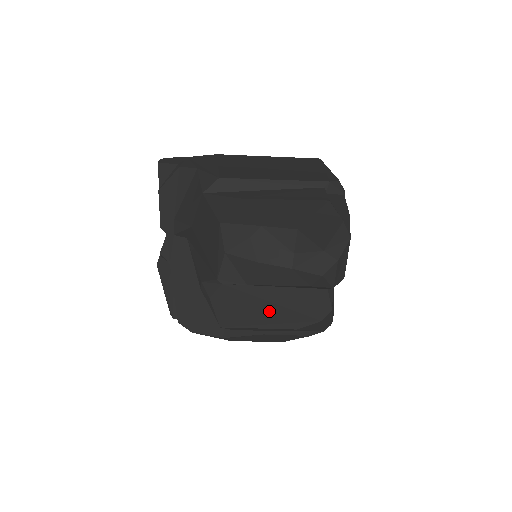
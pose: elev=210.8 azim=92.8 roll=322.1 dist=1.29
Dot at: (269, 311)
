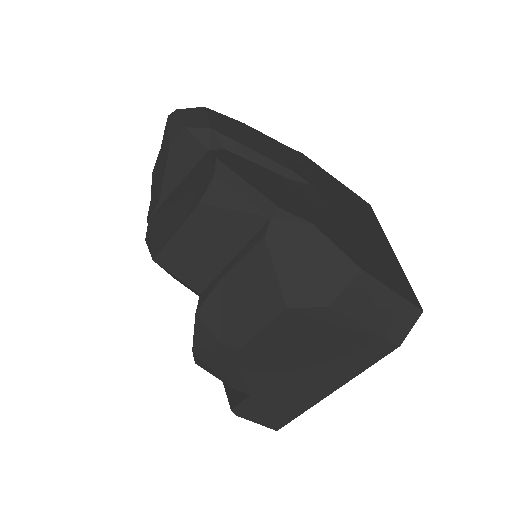
Dot at: (178, 210)
